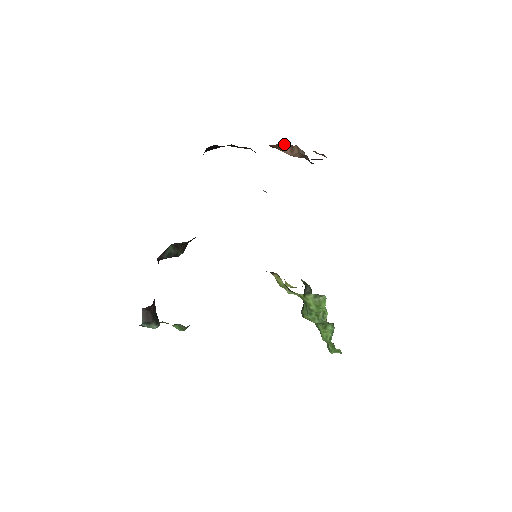
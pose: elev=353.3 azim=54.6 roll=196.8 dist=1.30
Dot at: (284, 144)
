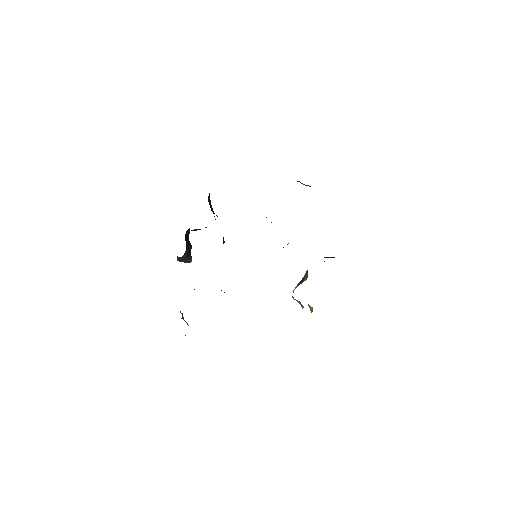
Dot at: (297, 181)
